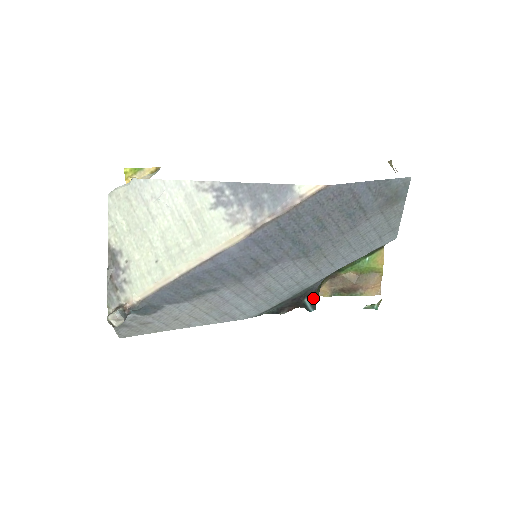
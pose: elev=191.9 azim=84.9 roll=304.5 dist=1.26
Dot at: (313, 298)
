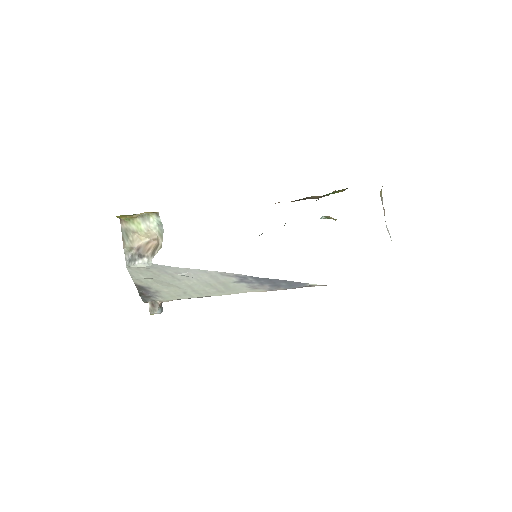
Dot at: occluded
